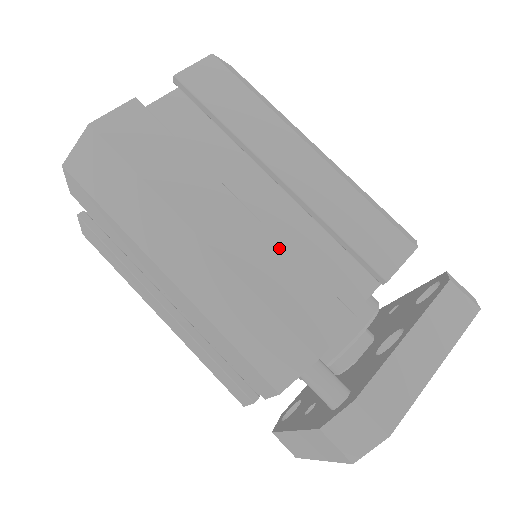
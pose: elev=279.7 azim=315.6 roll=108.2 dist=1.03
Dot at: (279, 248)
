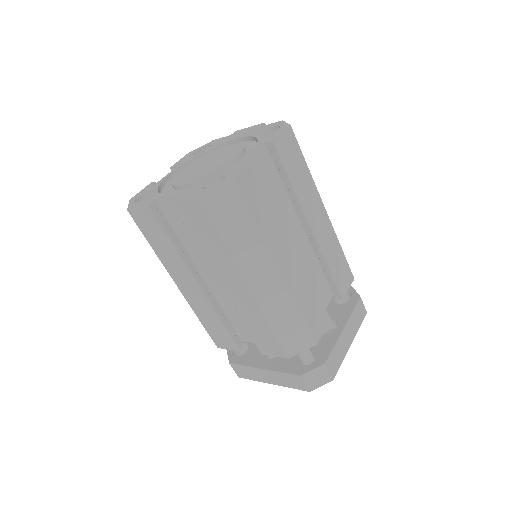
Dot at: (309, 279)
